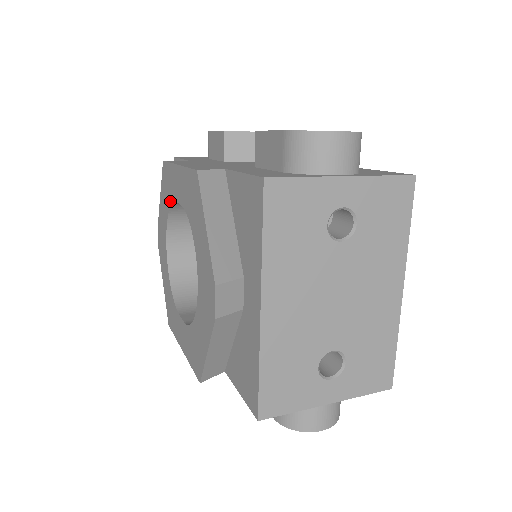
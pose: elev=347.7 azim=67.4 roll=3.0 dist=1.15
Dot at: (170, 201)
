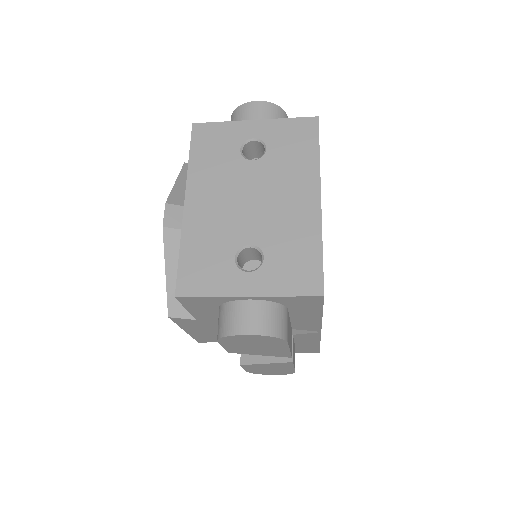
Dot at: occluded
